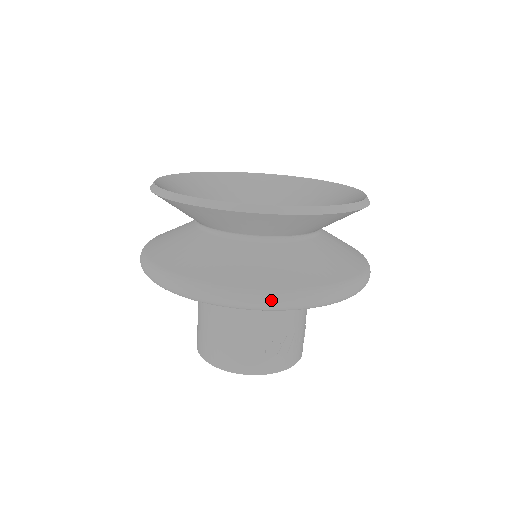
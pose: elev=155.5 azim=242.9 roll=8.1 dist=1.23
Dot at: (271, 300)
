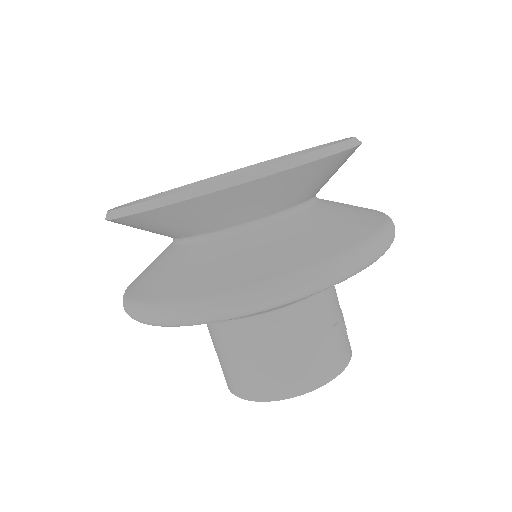
Dot at: (383, 242)
